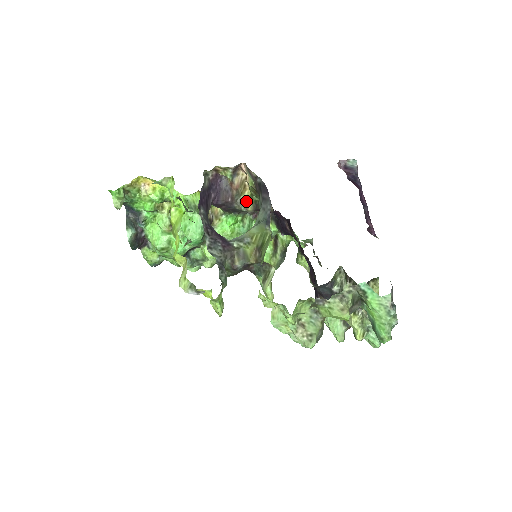
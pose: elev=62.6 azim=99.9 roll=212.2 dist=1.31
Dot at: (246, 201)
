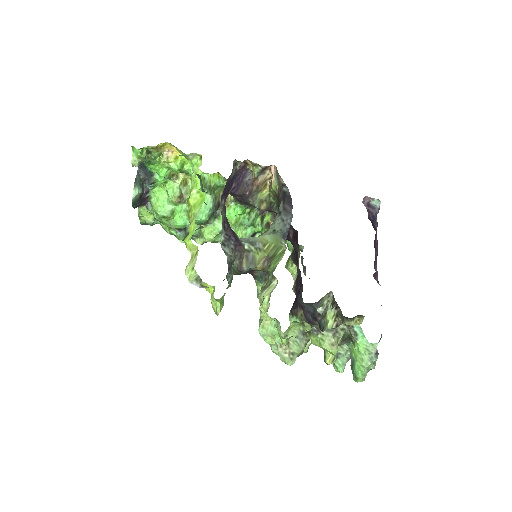
Dot at: (262, 199)
